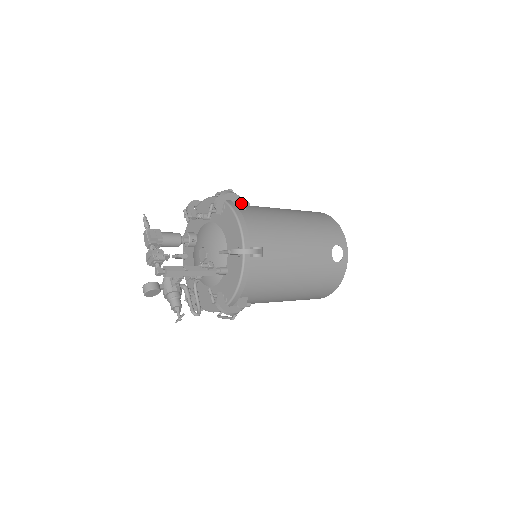
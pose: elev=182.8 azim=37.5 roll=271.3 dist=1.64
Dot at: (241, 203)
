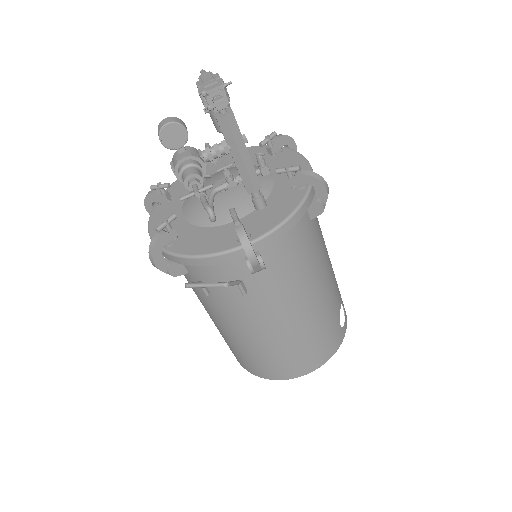
Dot at: occluded
